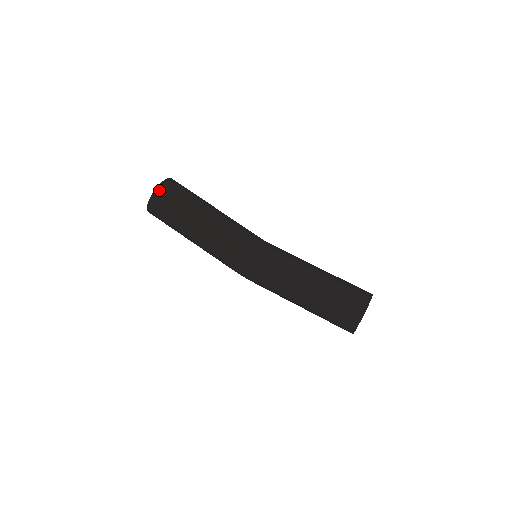
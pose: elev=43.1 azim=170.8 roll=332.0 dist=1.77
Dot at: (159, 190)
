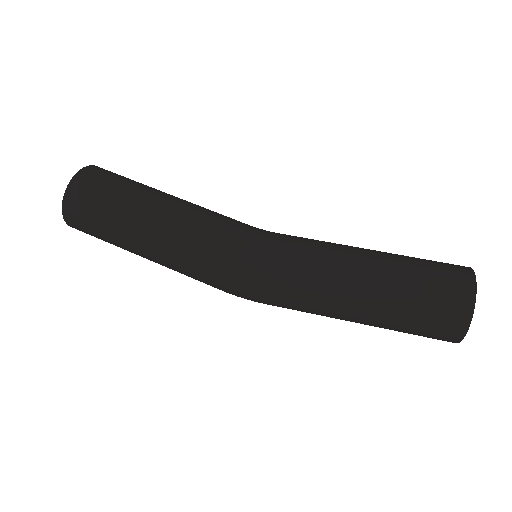
Dot at: (93, 167)
